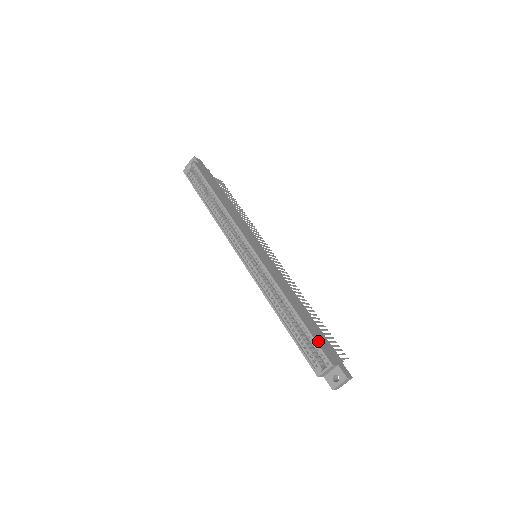
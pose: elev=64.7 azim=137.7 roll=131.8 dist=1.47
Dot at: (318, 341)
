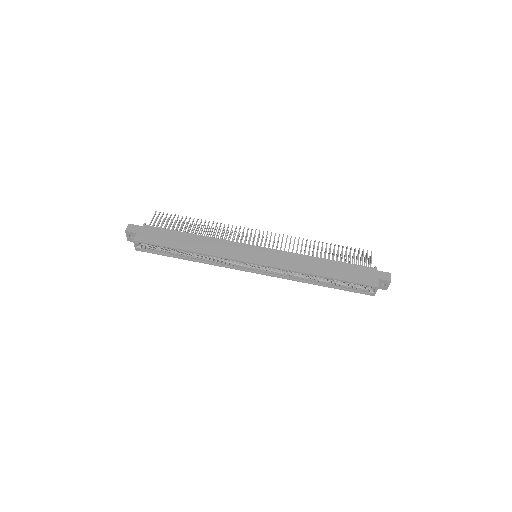
Dot at: (356, 280)
